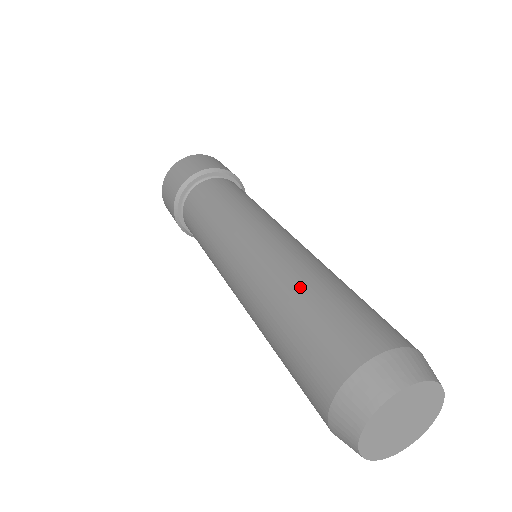
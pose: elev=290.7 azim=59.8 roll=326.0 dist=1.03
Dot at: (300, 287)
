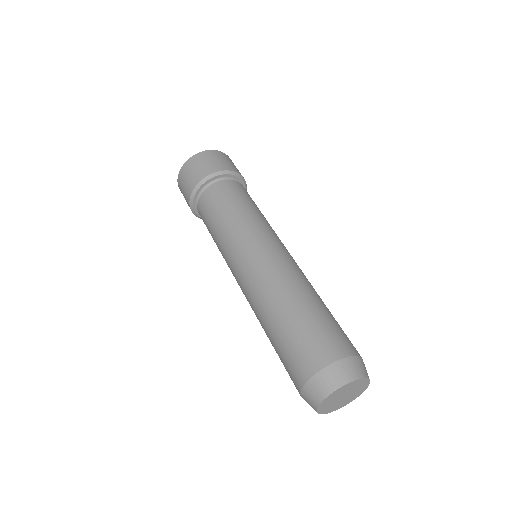
Dot at: (300, 299)
